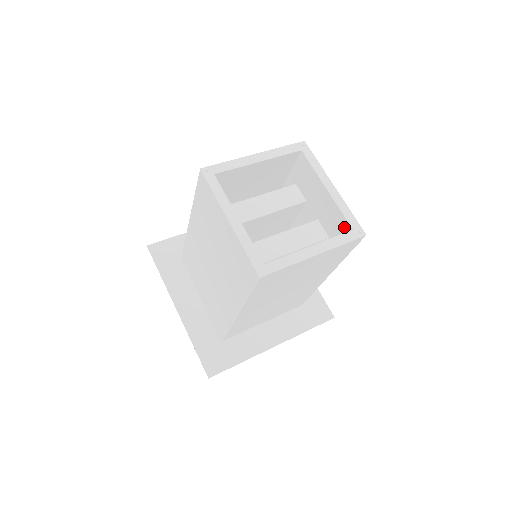
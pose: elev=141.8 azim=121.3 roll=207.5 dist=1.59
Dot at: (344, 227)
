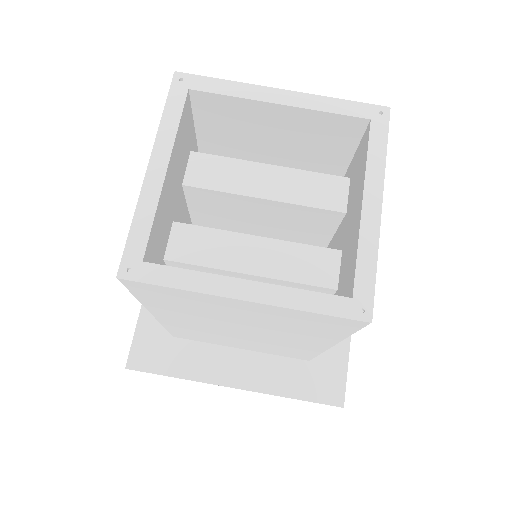
Dot at: (349, 285)
